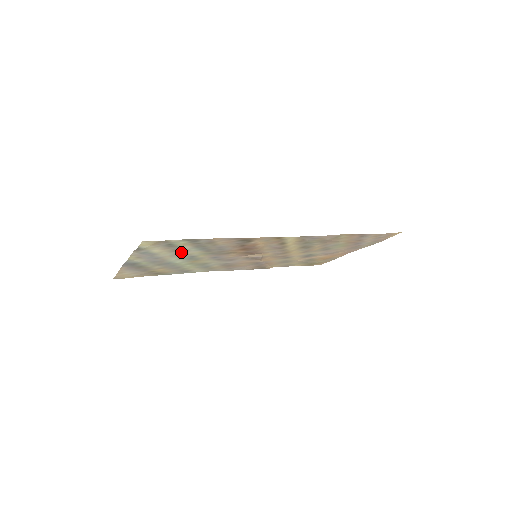
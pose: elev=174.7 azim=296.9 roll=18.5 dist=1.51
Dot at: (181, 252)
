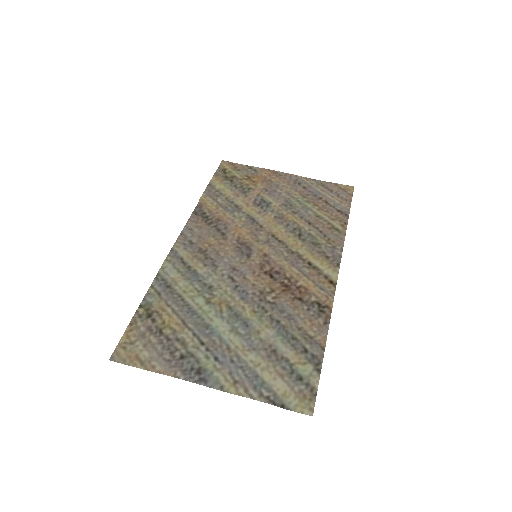
Dot at: (265, 346)
